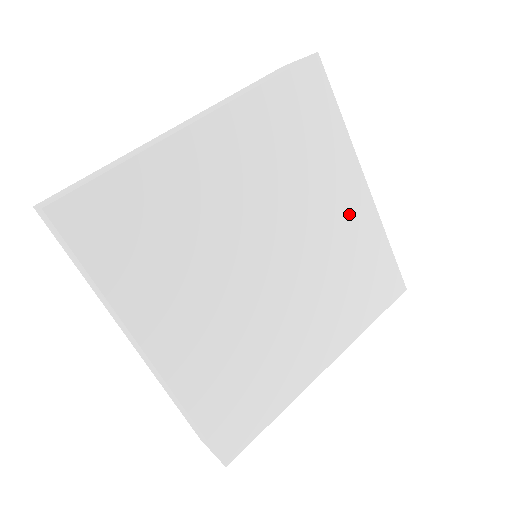
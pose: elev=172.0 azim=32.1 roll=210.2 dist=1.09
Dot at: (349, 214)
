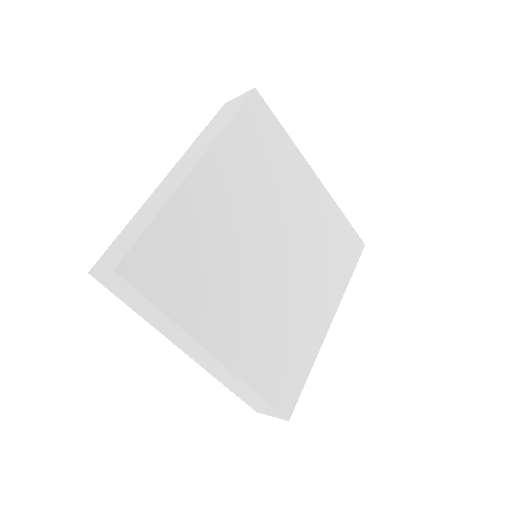
Dot at: (311, 202)
